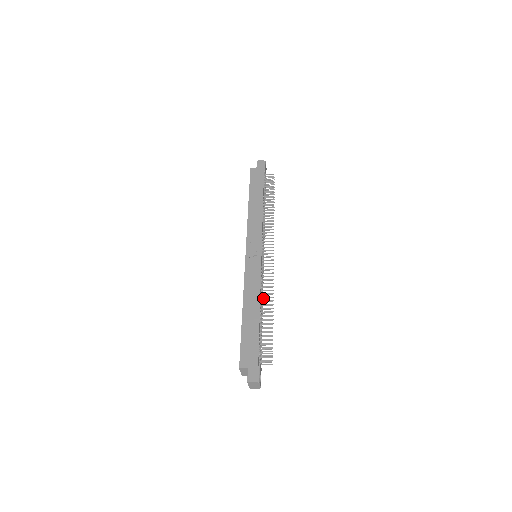
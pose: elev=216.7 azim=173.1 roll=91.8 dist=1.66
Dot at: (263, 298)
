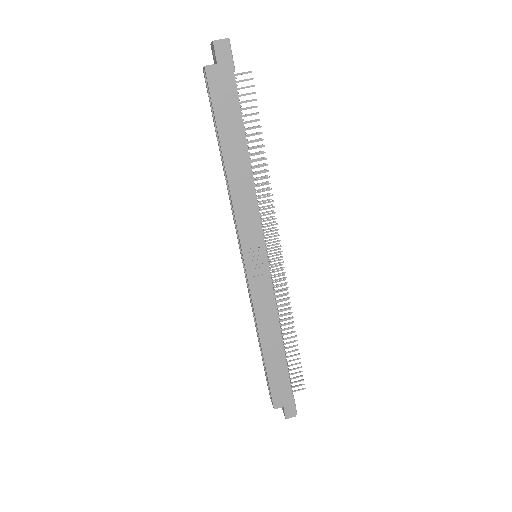
Dot at: occluded
